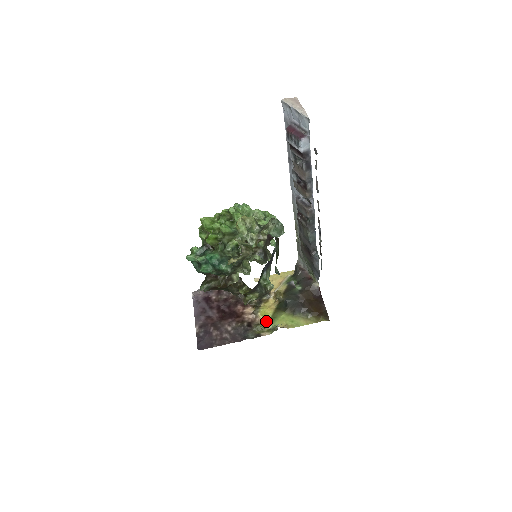
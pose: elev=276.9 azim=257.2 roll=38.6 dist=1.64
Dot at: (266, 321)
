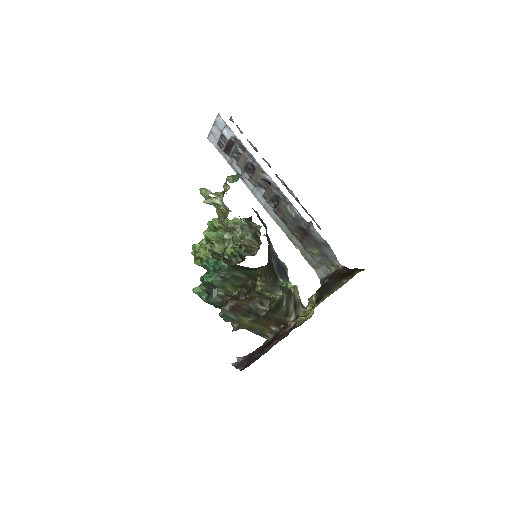
Dot at: occluded
